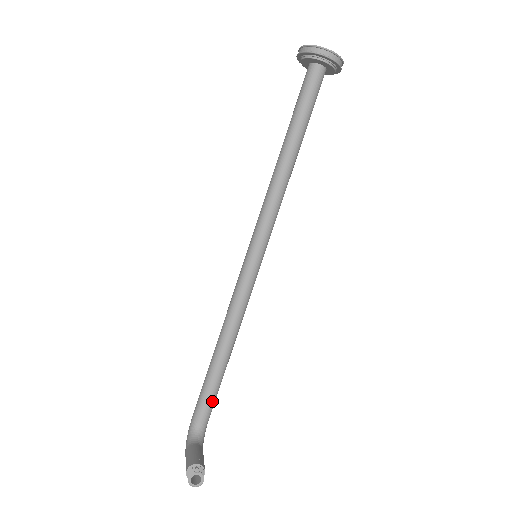
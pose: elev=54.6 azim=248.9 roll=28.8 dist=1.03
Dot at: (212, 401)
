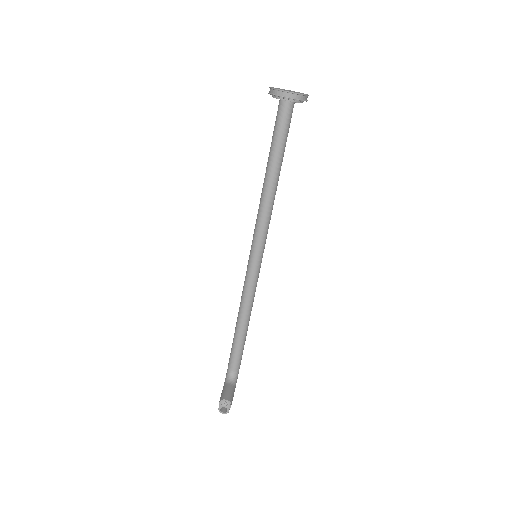
Dot at: (239, 356)
